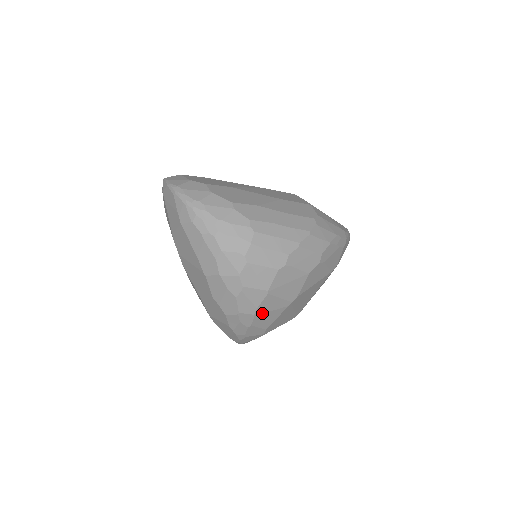
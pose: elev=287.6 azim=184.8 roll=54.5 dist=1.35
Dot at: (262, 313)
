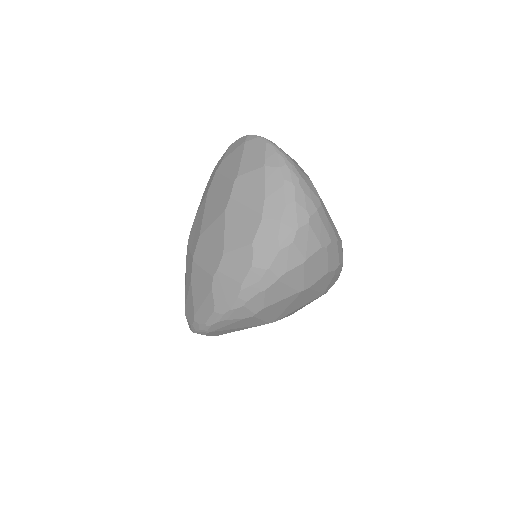
Dot at: (283, 282)
